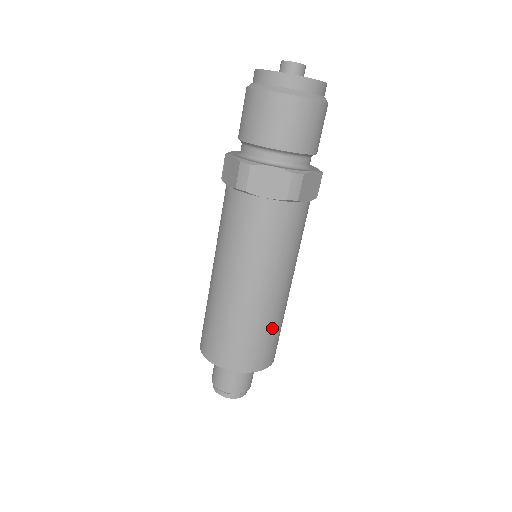
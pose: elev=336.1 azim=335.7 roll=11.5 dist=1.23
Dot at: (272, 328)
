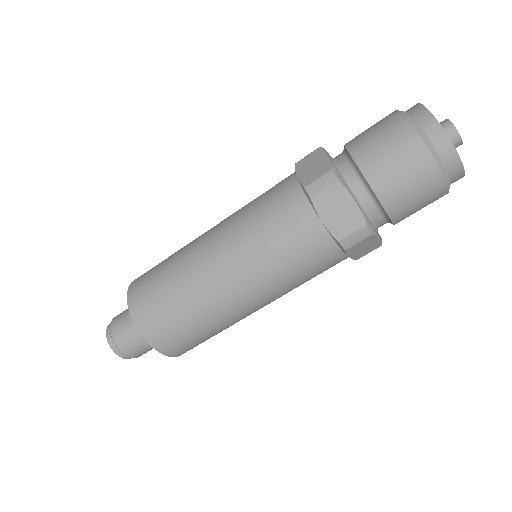
Dot at: (211, 330)
